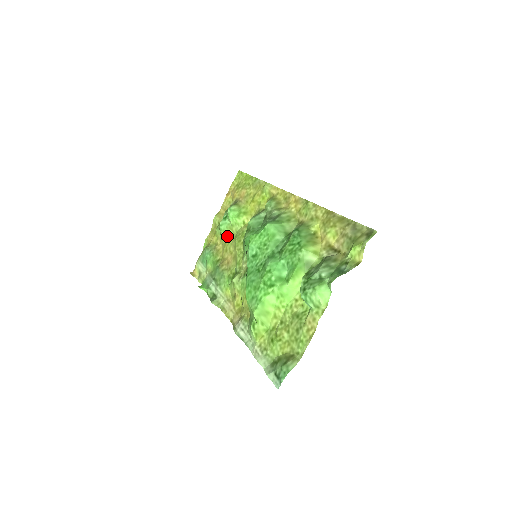
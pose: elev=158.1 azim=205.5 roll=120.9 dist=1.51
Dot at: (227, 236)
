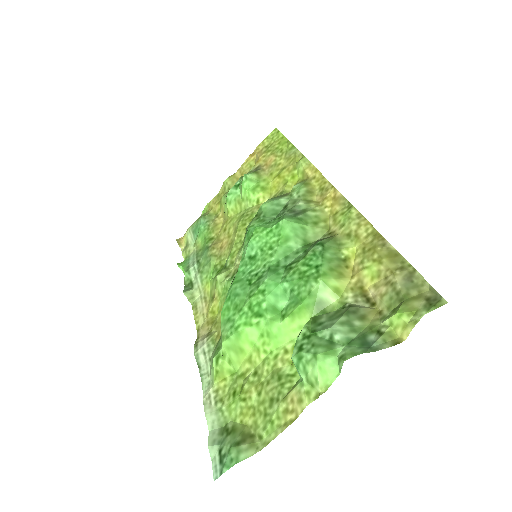
Dot at: (232, 211)
